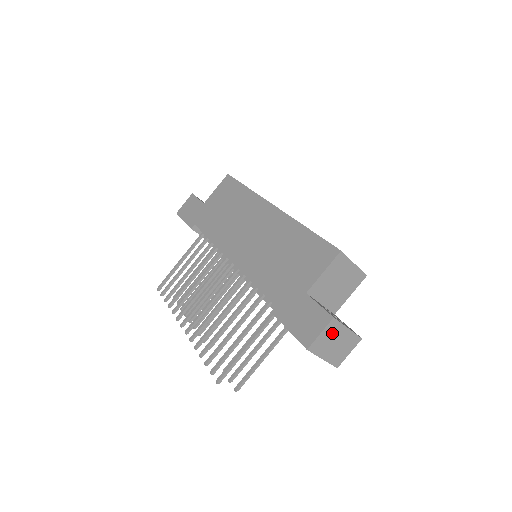
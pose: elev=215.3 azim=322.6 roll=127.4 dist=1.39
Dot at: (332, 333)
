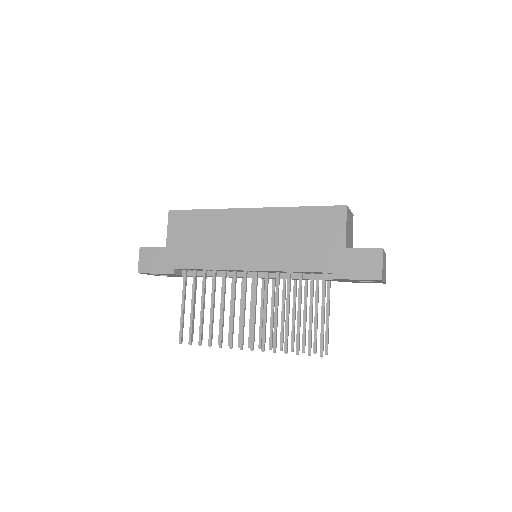
Dot at: (383, 260)
